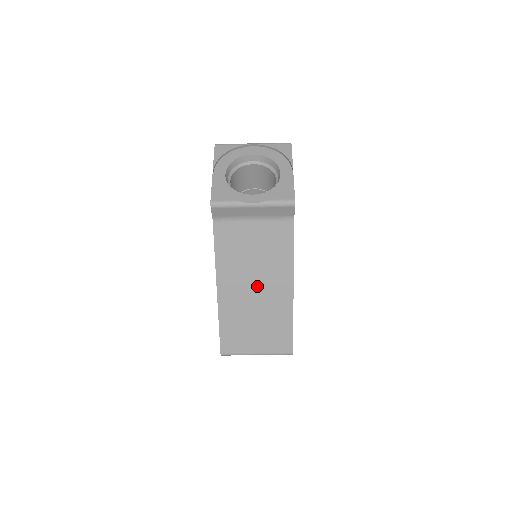
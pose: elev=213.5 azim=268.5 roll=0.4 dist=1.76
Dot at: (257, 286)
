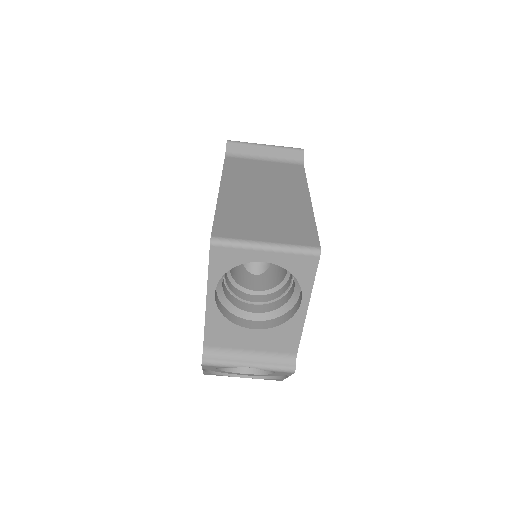
Dot at: (268, 192)
